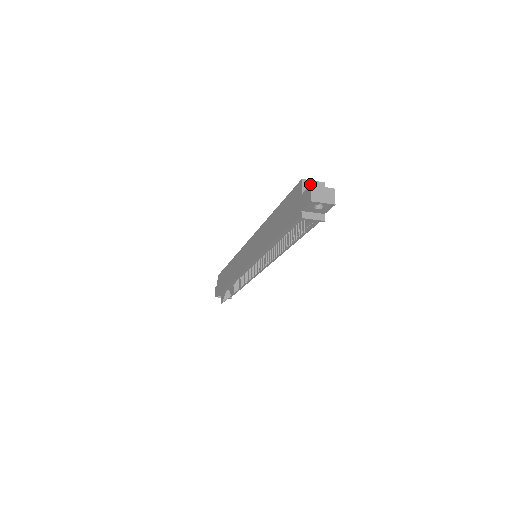
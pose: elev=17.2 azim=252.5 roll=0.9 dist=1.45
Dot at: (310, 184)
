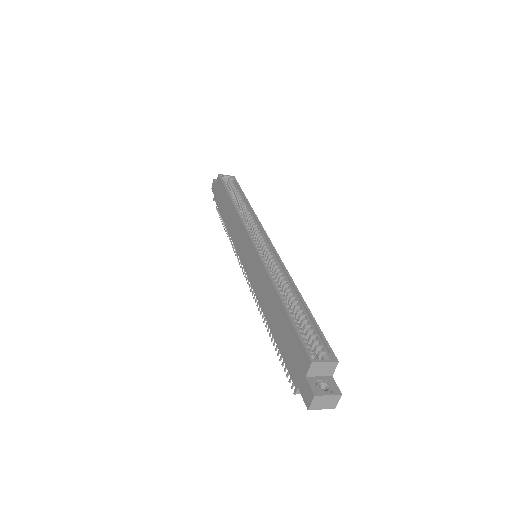
Dot at: (320, 366)
